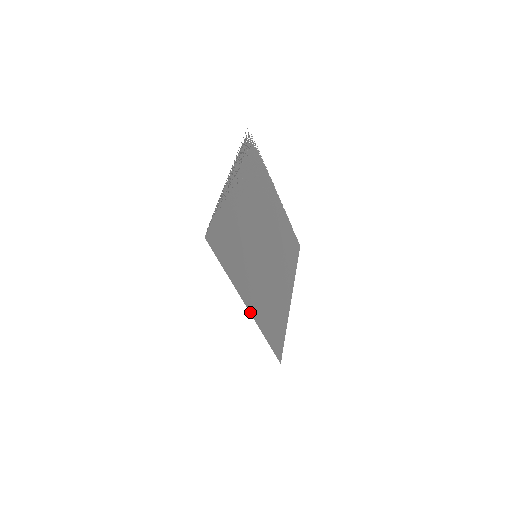
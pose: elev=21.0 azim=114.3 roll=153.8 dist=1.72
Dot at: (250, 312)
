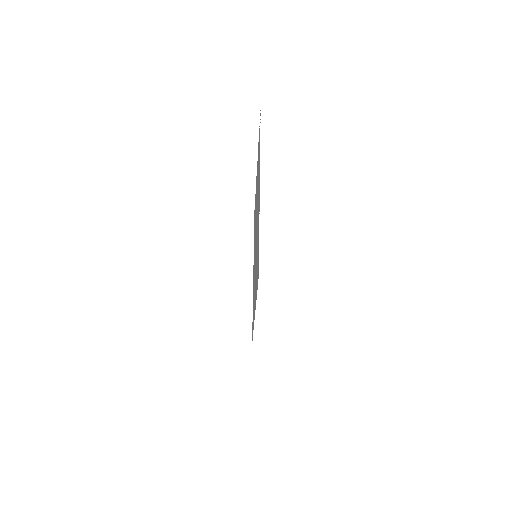
Dot at: (254, 318)
